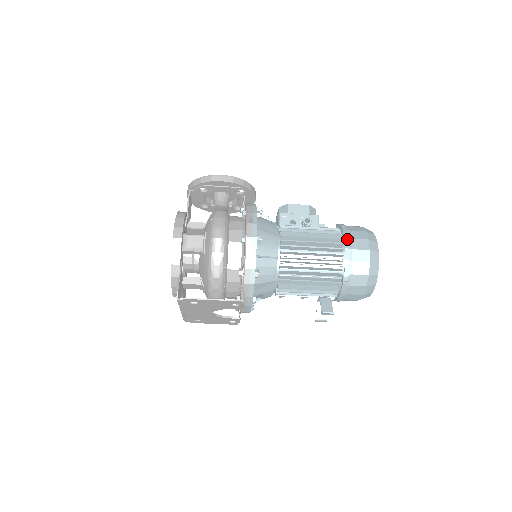
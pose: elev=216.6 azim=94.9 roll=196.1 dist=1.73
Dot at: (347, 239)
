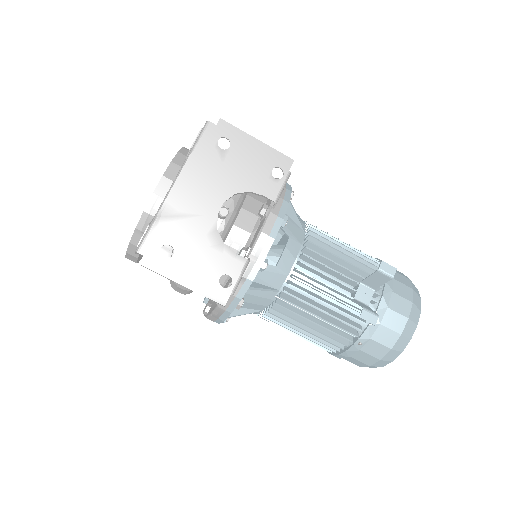
Dot at: occluded
